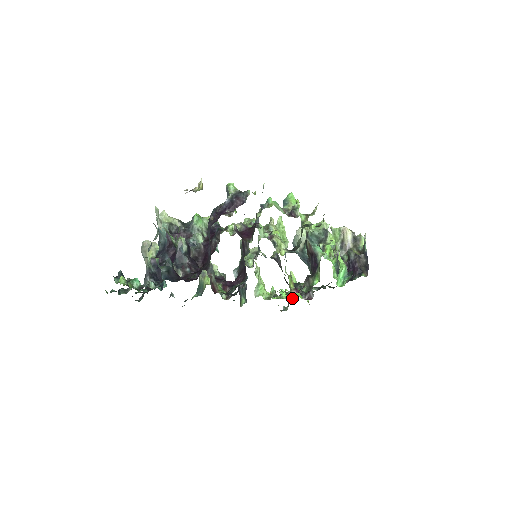
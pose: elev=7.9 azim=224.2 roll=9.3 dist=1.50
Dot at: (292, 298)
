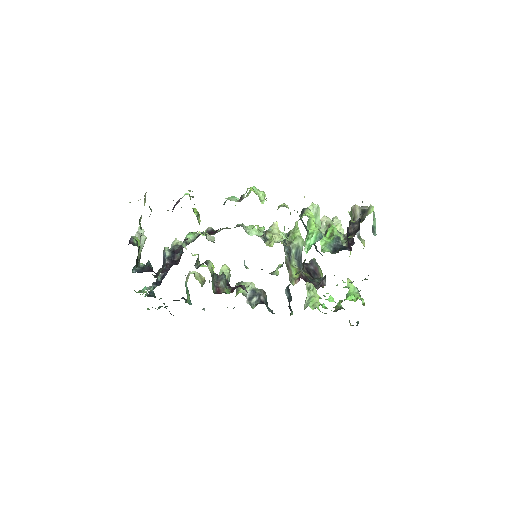
Dot at: occluded
